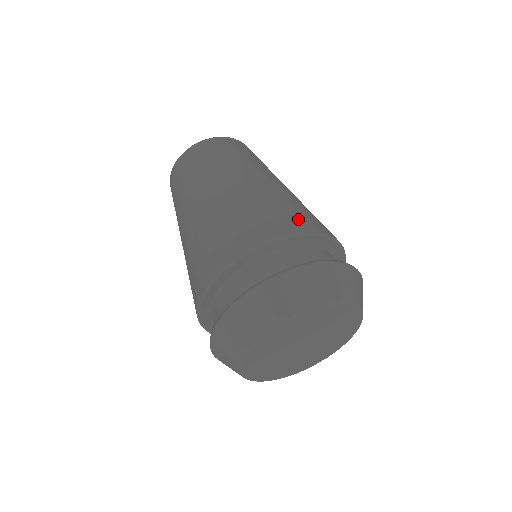
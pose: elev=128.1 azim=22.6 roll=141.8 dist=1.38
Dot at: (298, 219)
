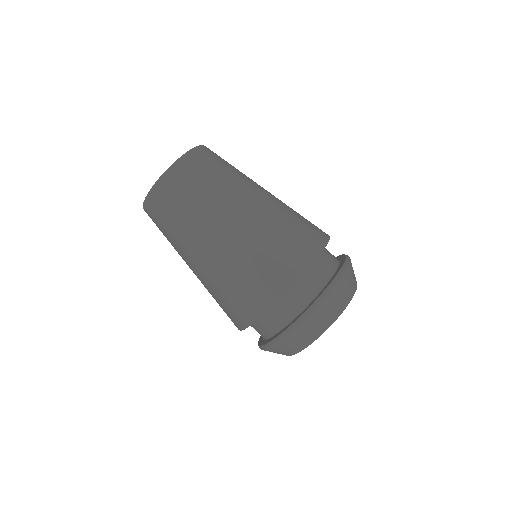
Dot at: (289, 259)
